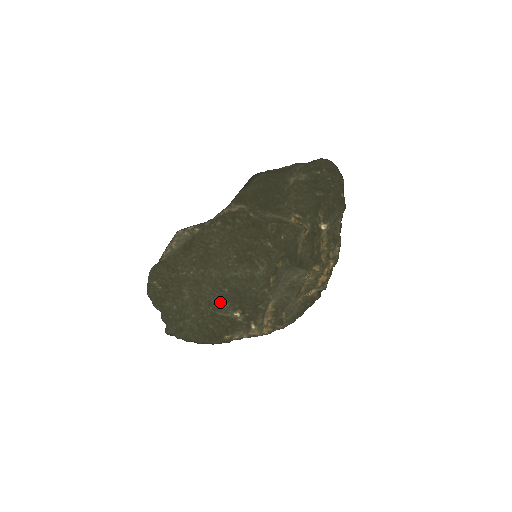
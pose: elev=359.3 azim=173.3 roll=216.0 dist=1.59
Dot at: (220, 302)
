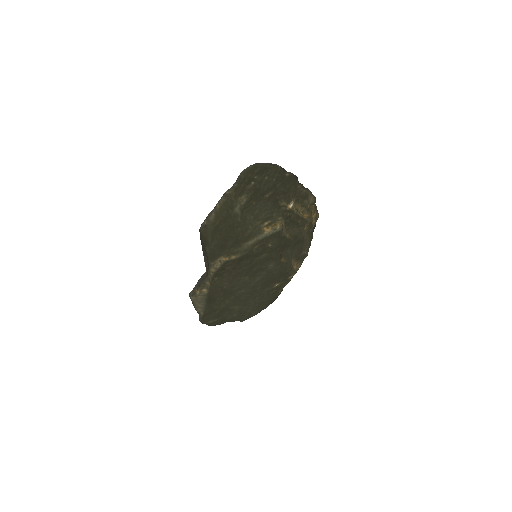
Dot at: (260, 293)
